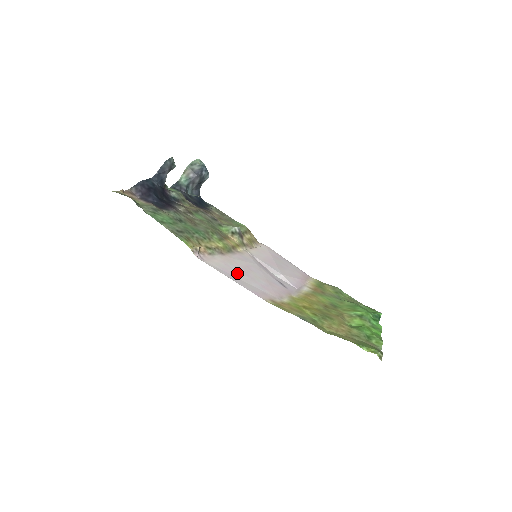
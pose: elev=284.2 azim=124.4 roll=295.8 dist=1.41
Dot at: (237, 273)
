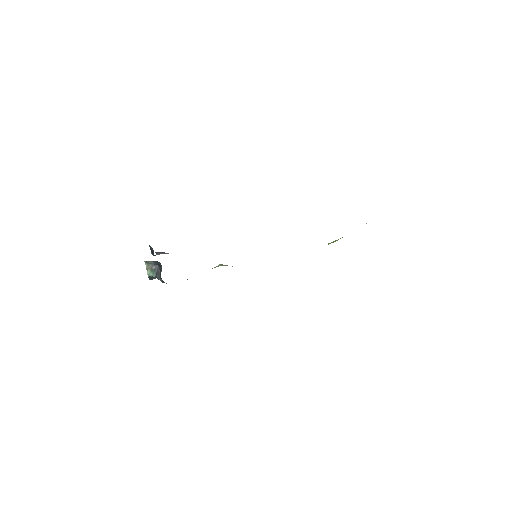
Dot at: occluded
